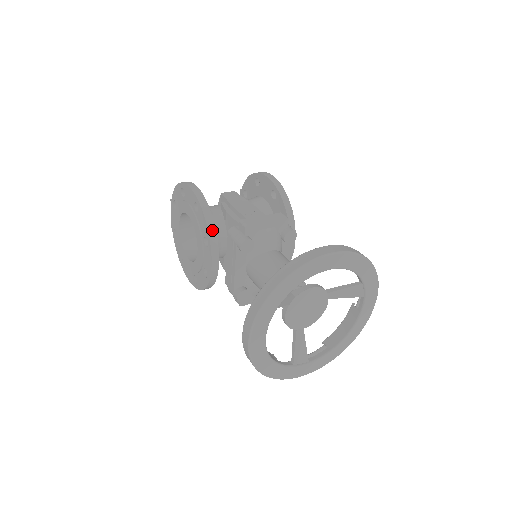
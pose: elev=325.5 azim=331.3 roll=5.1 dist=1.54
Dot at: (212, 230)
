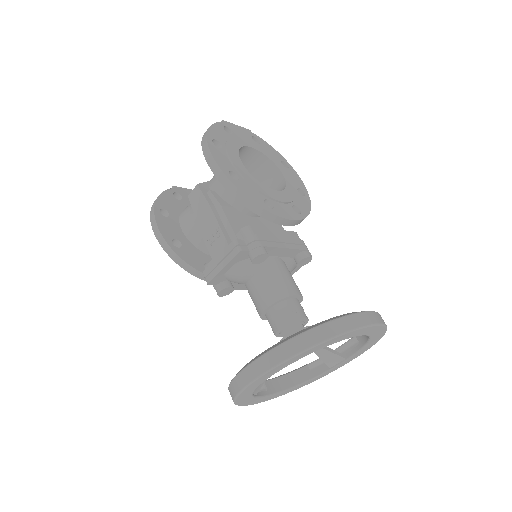
Dot at: (196, 273)
